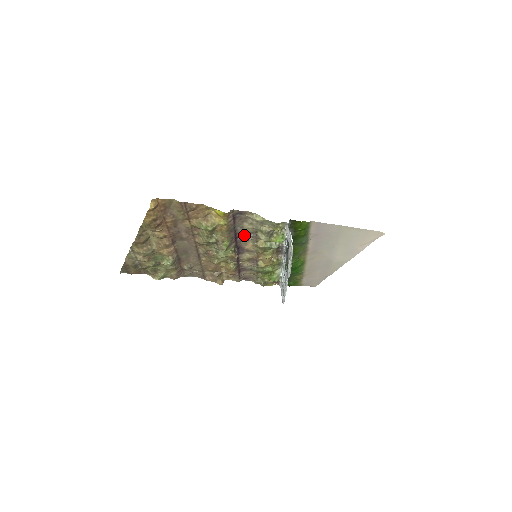
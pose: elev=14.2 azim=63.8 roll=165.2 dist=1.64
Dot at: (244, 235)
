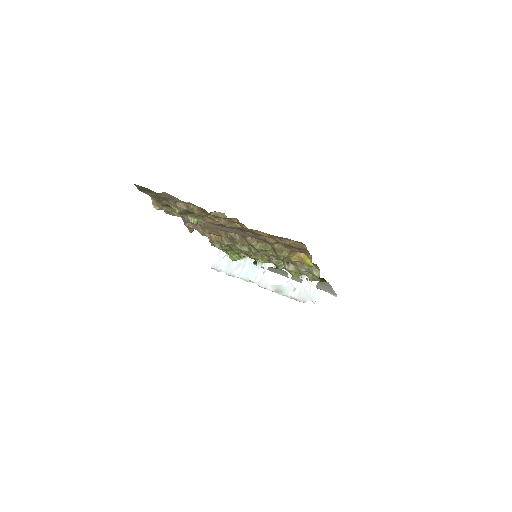
Dot at: occluded
